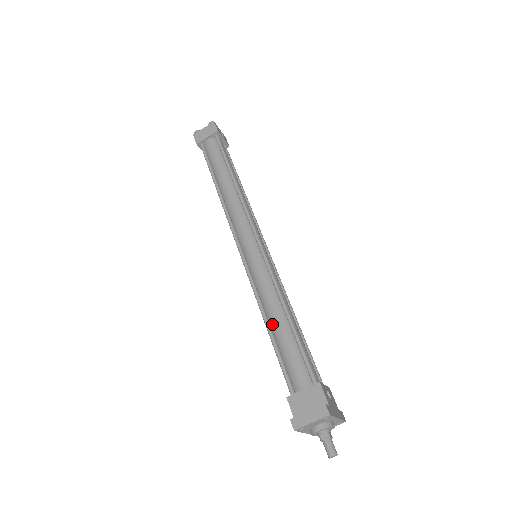
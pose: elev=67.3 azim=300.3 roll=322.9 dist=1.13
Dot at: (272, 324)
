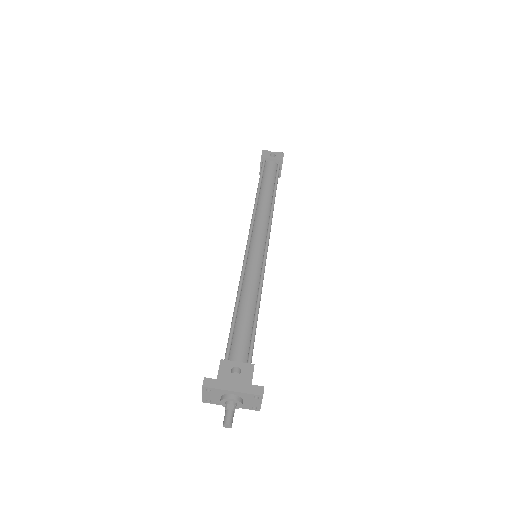
Dot at: occluded
